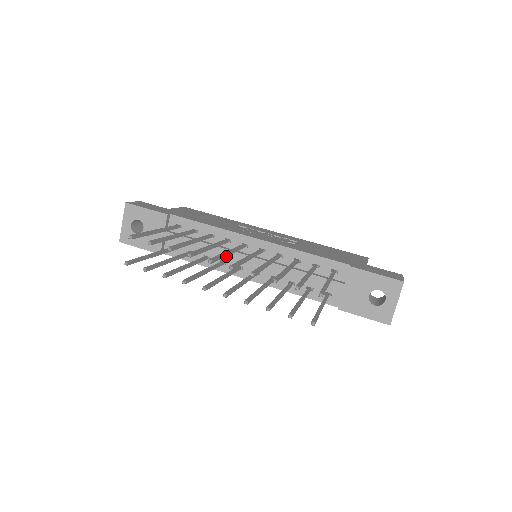
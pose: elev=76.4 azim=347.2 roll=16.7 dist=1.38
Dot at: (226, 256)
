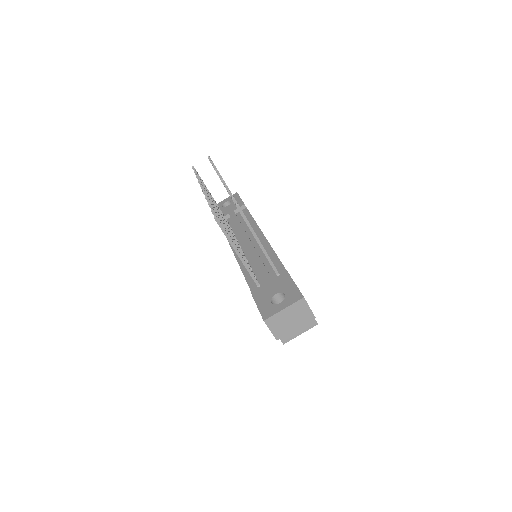
Dot at: (241, 234)
